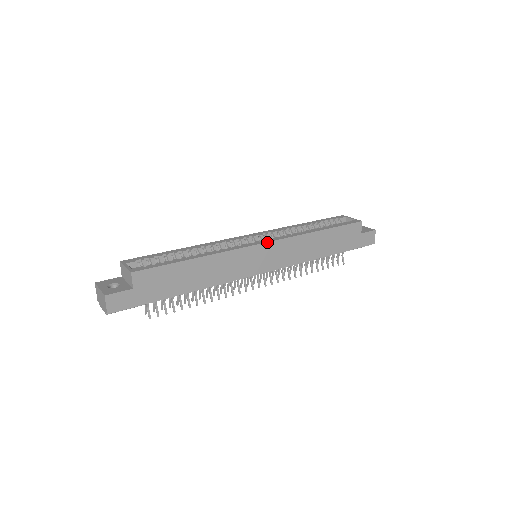
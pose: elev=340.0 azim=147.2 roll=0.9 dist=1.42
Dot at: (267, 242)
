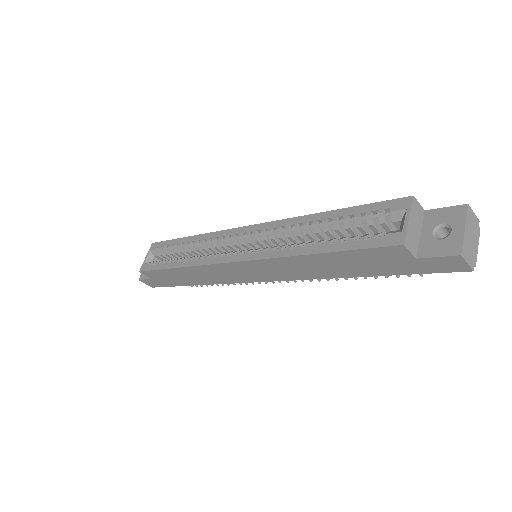
Dot at: (236, 261)
